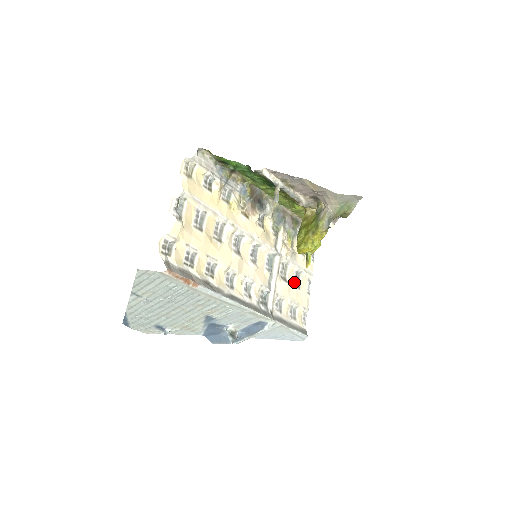
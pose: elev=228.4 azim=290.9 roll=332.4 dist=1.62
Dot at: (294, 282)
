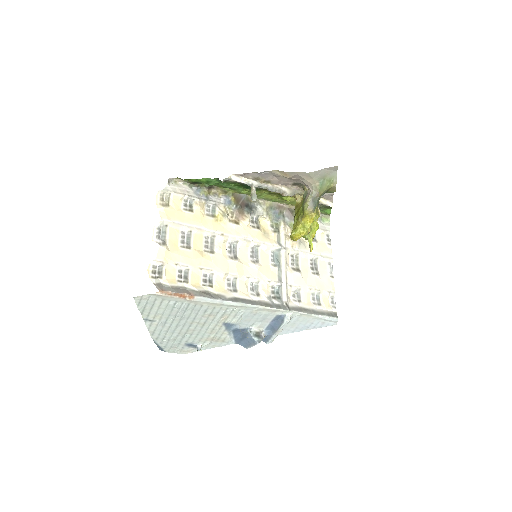
Dot at: (310, 270)
